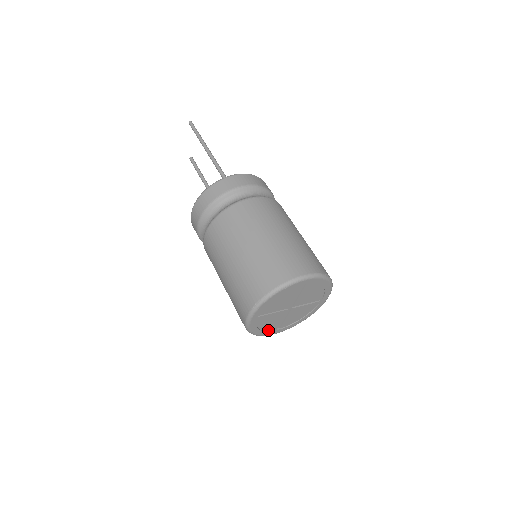
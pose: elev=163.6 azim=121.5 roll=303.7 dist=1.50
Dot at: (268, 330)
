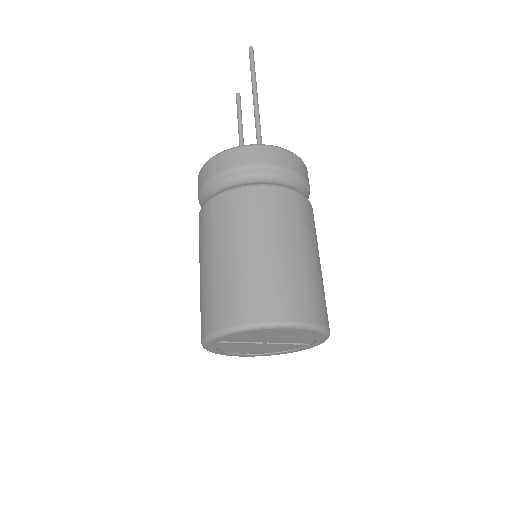
Dot at: (233, 352)
